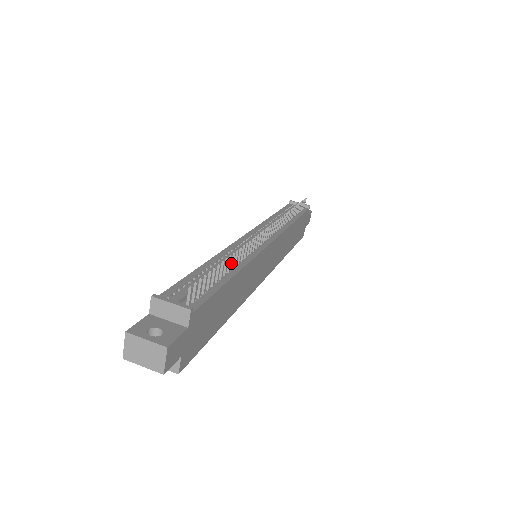
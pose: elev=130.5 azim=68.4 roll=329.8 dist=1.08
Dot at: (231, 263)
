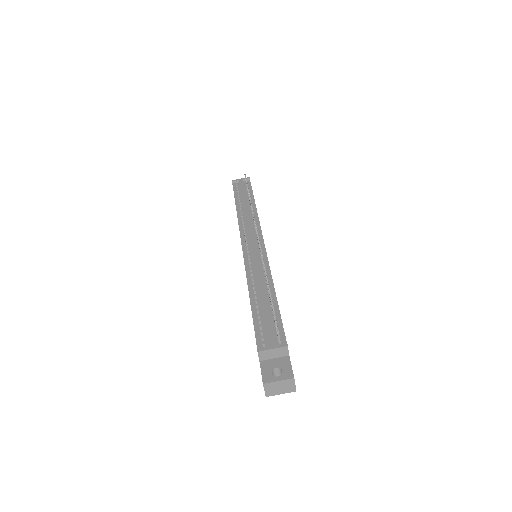
Dot at: (267, 287)
